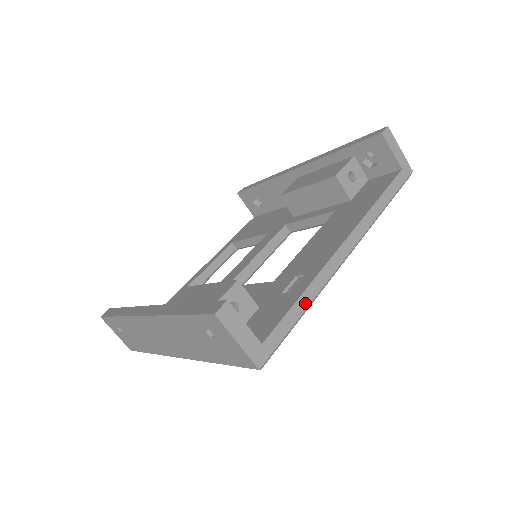
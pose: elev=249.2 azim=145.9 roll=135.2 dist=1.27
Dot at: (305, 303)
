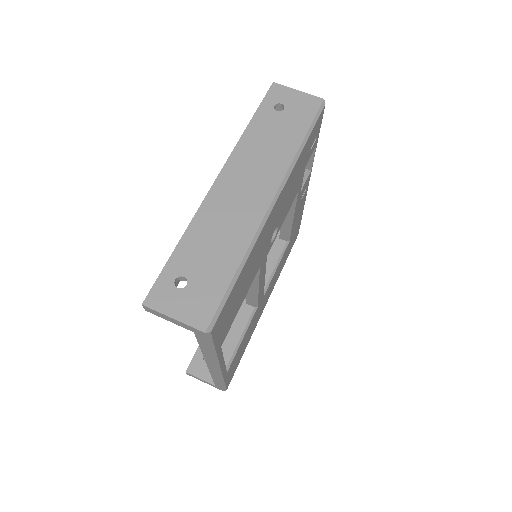
Dot at: occluded
